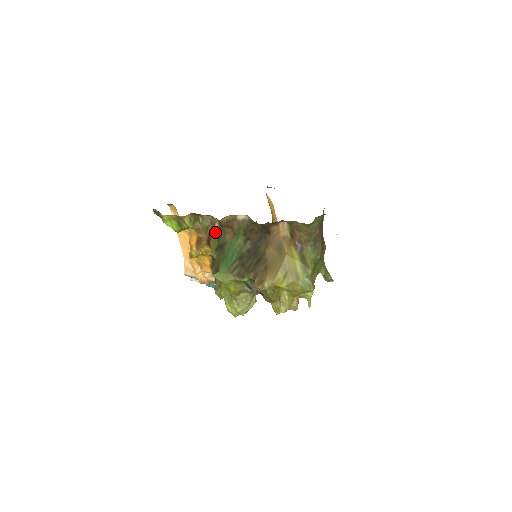
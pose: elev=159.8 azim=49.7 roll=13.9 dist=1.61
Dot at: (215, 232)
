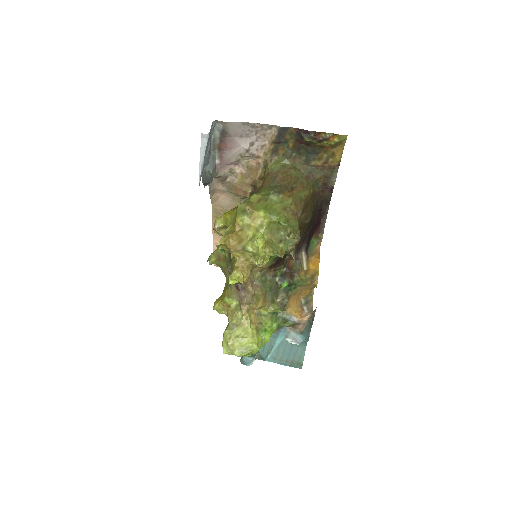
Dot at: occluded
